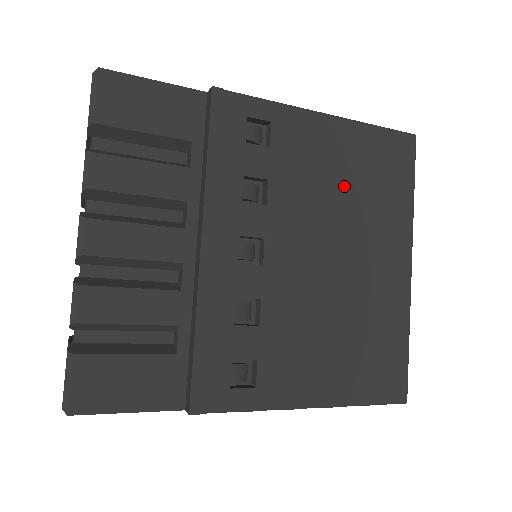
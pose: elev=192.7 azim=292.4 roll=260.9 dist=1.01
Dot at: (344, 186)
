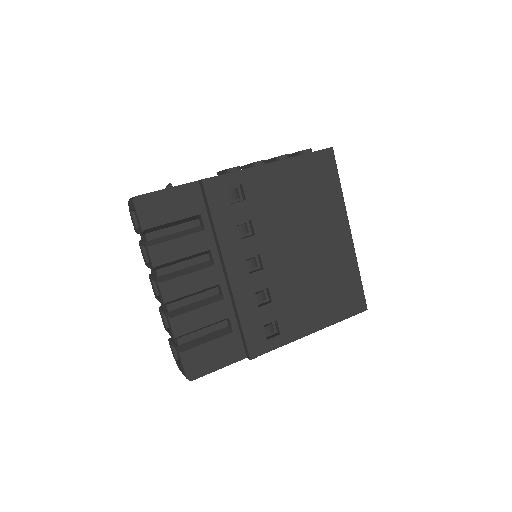
Dot at: (296, 202)
